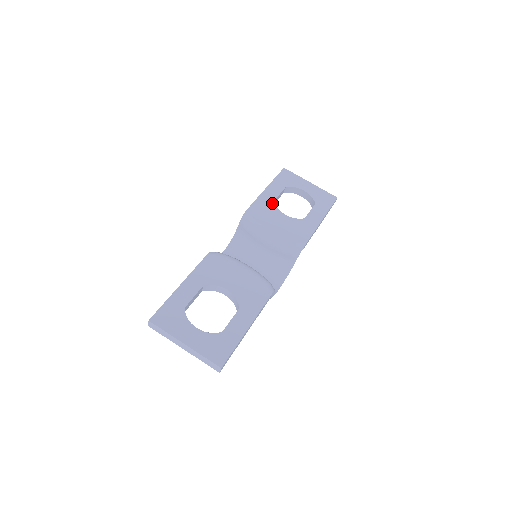
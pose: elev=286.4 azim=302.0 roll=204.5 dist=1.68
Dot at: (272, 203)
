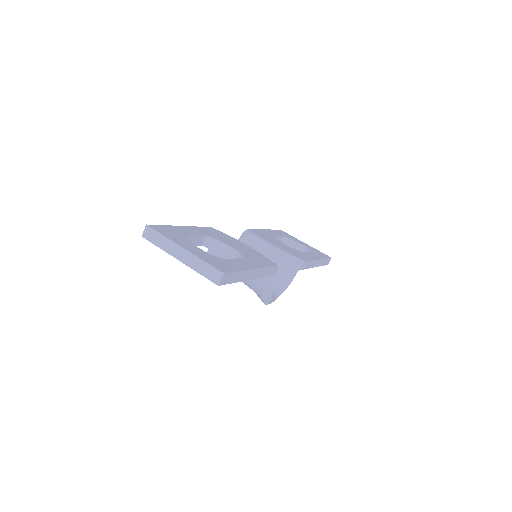
Dot at: (272, 236)
